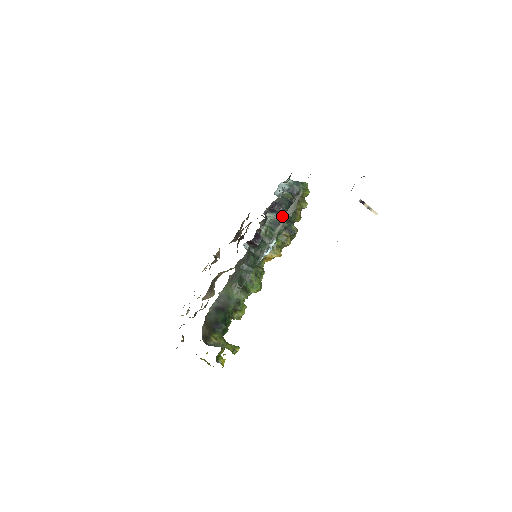
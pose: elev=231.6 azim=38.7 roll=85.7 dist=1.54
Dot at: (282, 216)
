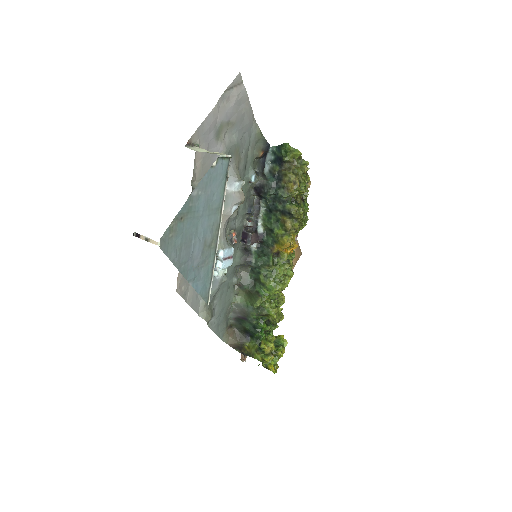
Dot at: (269, 200)
